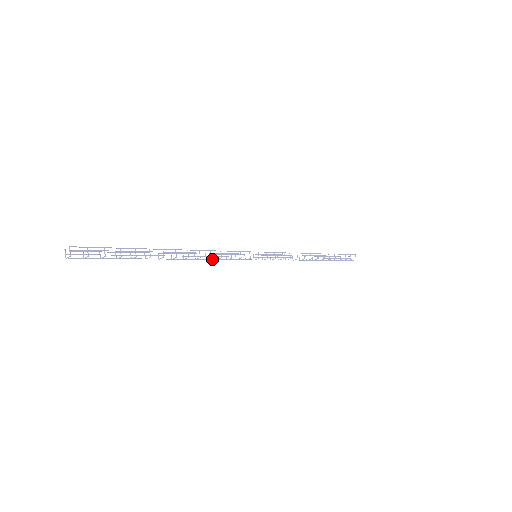
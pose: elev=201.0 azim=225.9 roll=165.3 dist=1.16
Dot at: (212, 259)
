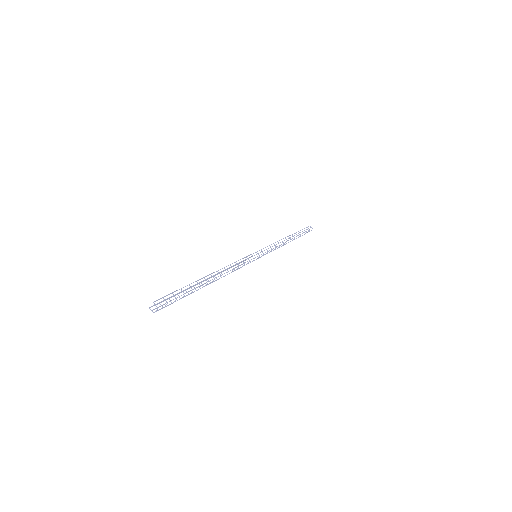
Dot at: occluded
